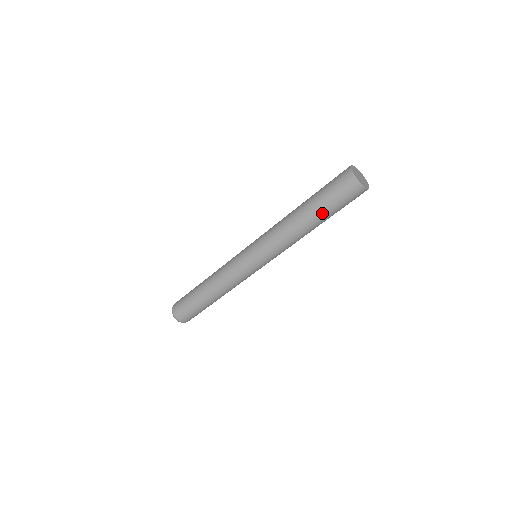
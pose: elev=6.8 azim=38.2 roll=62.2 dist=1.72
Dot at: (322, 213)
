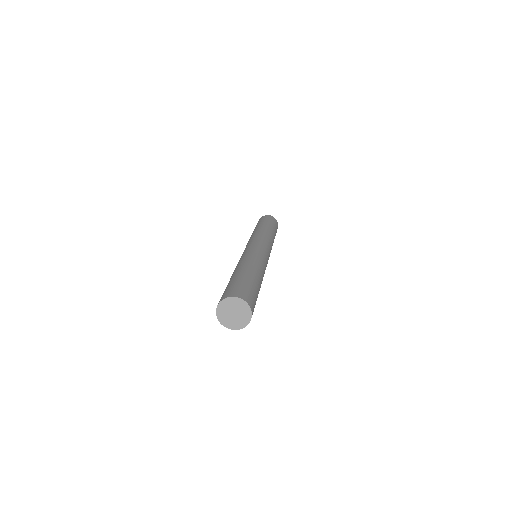
Dot at: occluded
